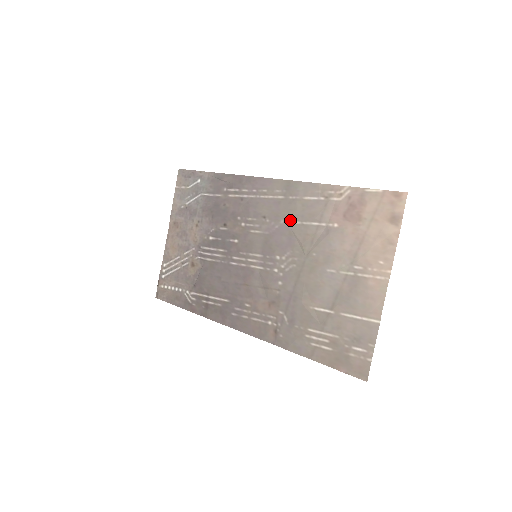
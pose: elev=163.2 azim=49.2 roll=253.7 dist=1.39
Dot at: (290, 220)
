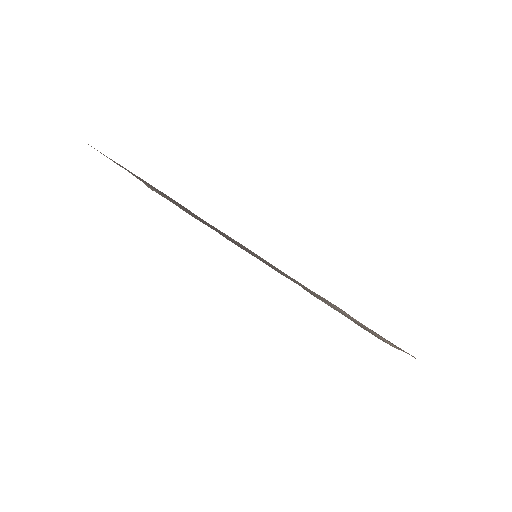
Dot at: occluded
